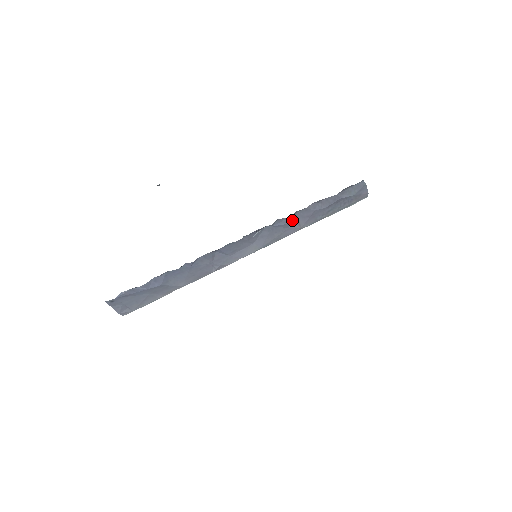
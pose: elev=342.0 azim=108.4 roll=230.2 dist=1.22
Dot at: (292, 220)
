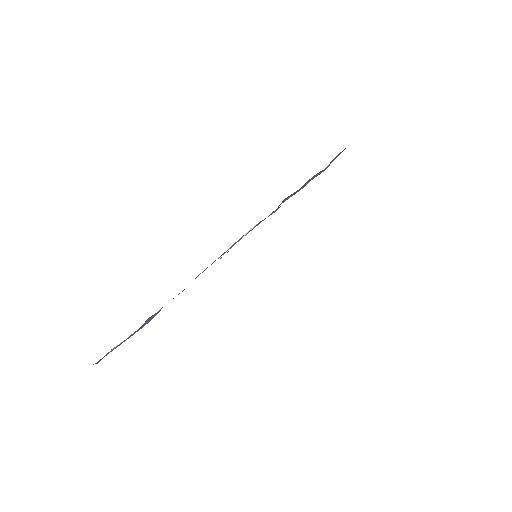
Dot at: occluded
